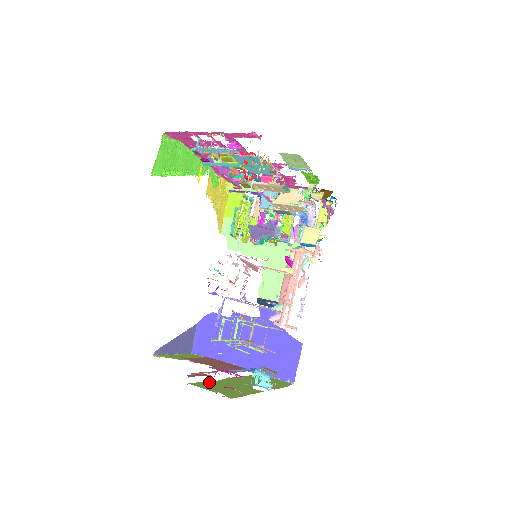
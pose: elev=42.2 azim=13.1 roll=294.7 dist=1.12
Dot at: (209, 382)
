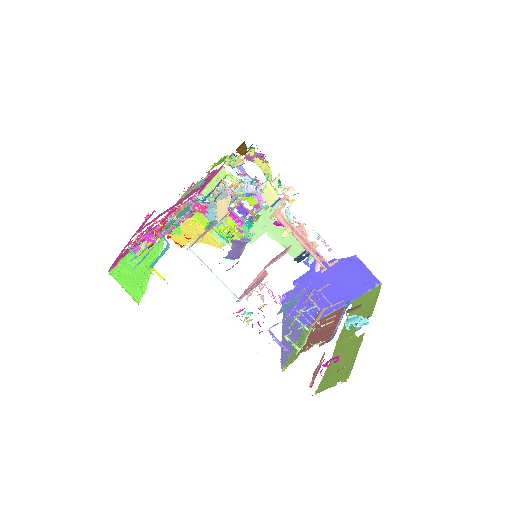
Dot at: (327, 371)
